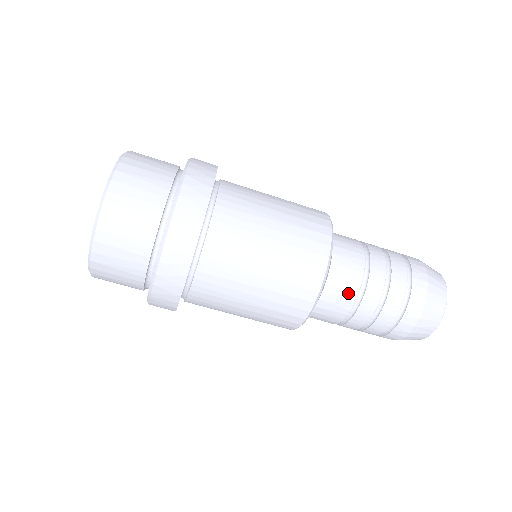
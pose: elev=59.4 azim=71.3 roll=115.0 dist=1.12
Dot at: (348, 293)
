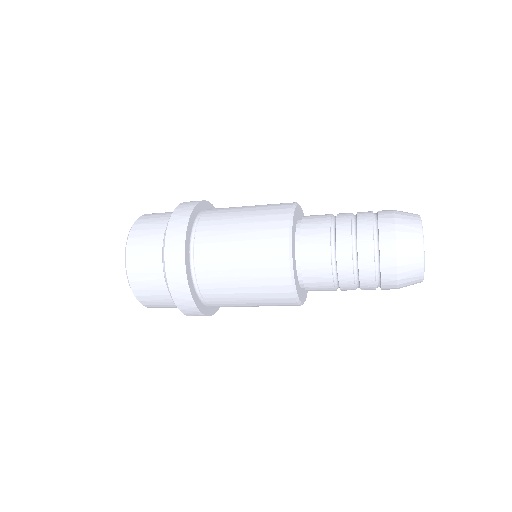
Dot at: occluded
